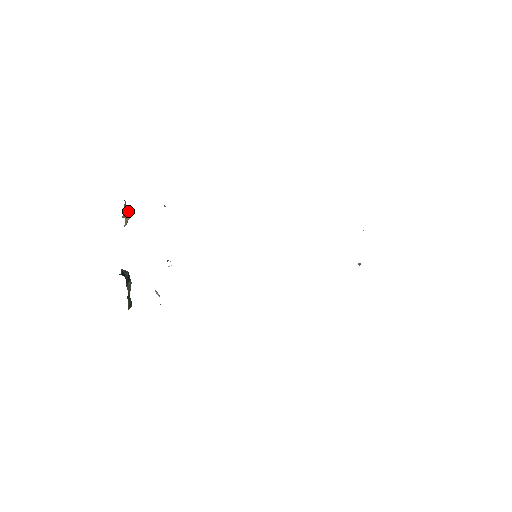
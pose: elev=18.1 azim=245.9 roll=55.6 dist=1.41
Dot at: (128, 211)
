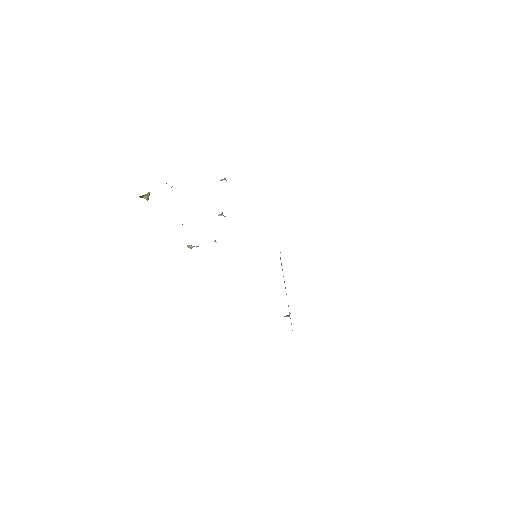
Dot at: occluded
